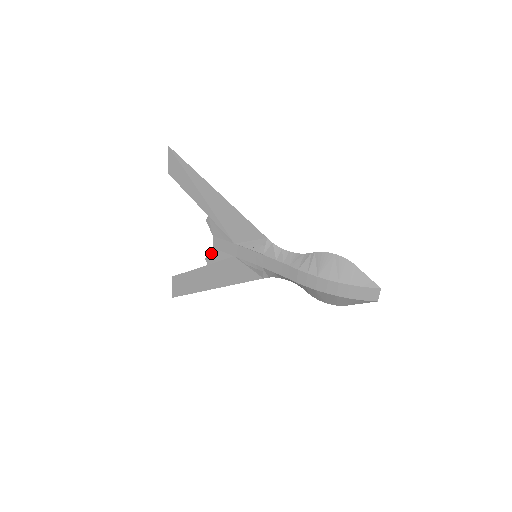
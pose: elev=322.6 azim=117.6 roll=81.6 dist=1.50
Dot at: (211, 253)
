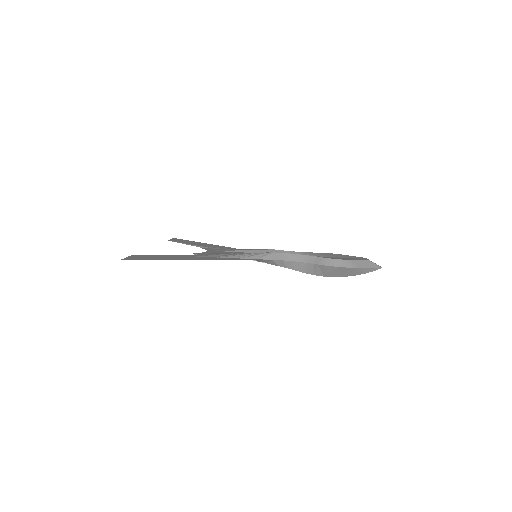
Dot at: occluded
